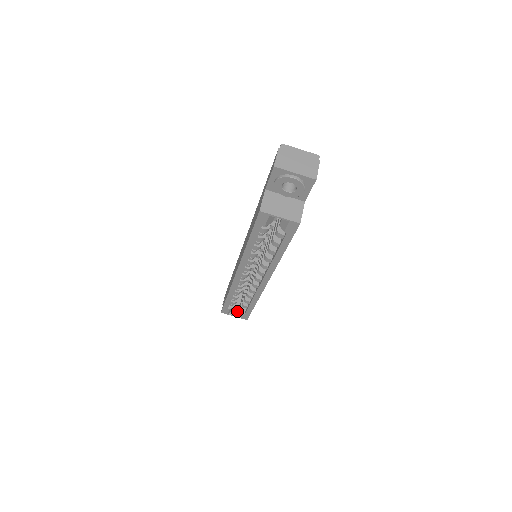
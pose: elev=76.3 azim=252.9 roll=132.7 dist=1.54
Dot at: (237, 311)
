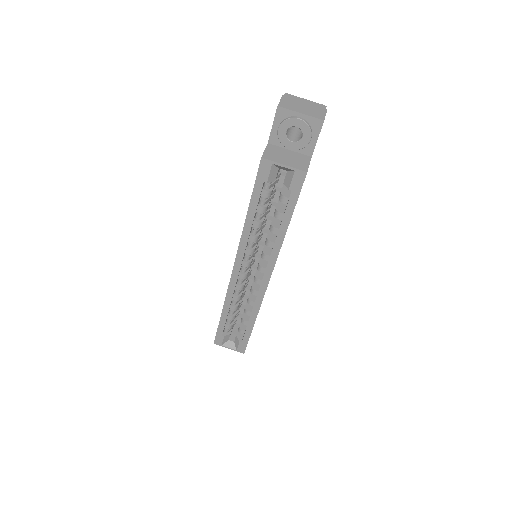
Dot at: (233, 342)
